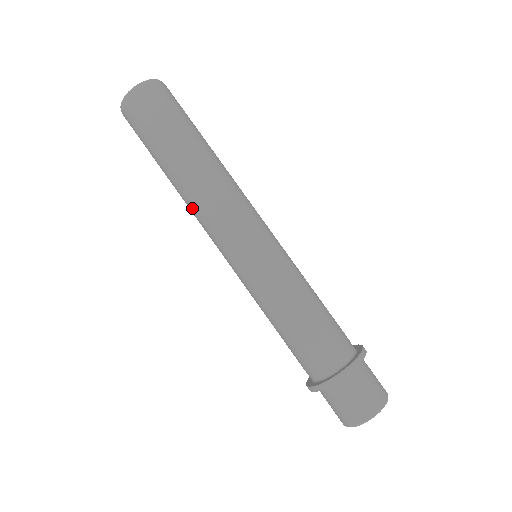
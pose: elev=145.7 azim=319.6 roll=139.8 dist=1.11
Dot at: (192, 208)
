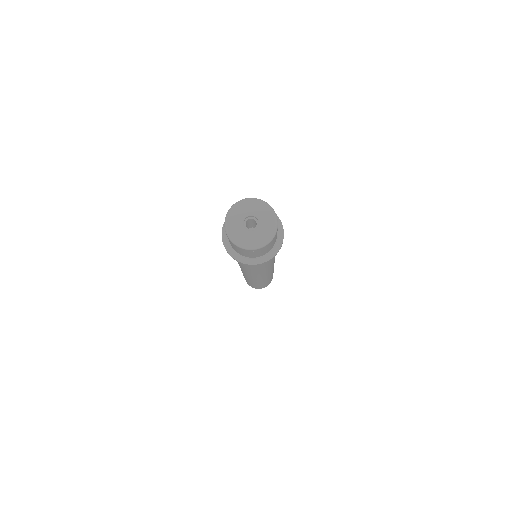
Dot at: occluded
